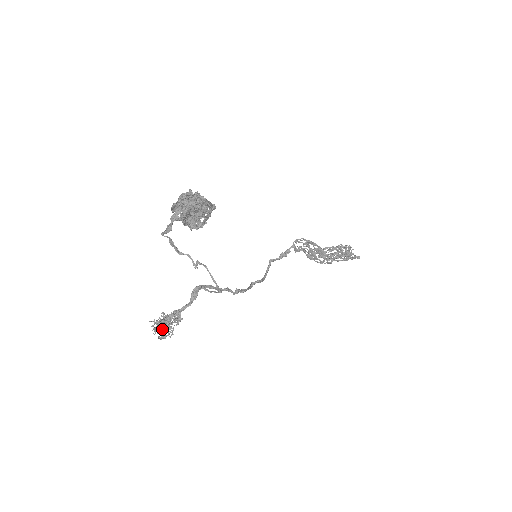
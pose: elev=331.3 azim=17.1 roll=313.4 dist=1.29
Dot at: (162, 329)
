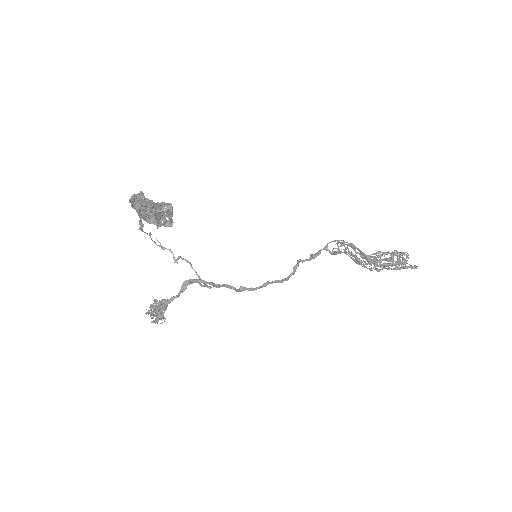
Dot at: occluded
